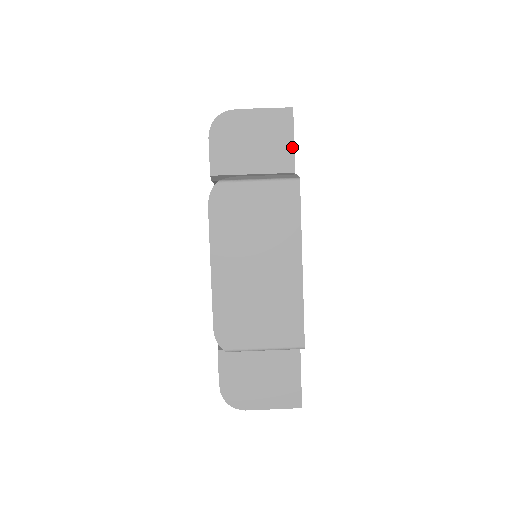
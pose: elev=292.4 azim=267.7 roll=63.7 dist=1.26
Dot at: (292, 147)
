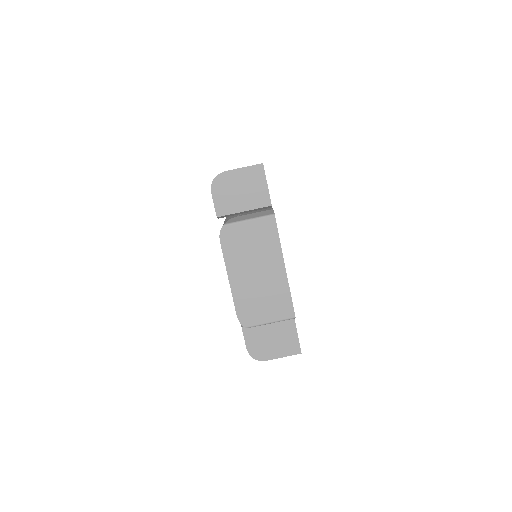
Dot at: (267, 189)
